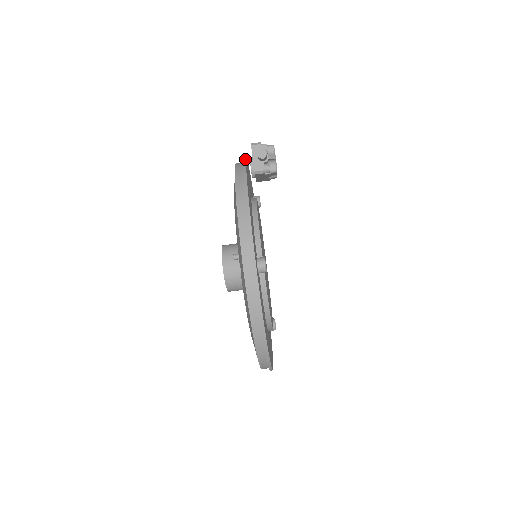
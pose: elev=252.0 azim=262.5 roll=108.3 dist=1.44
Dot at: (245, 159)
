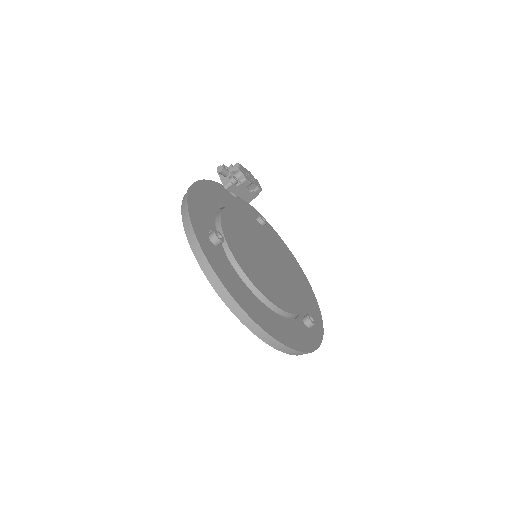
Dot at: (213, 181)
